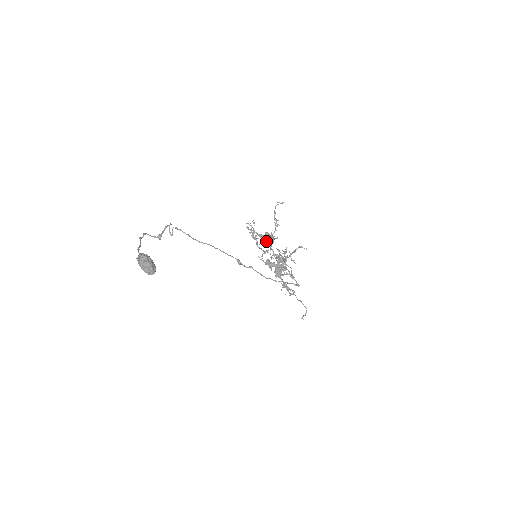
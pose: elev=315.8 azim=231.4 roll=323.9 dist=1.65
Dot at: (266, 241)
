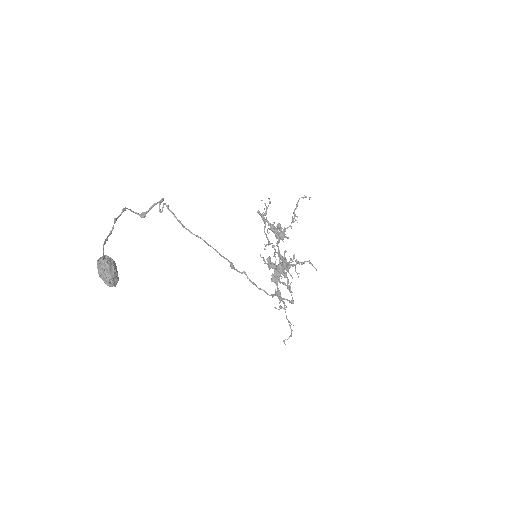
Dot at: (275, 234)
